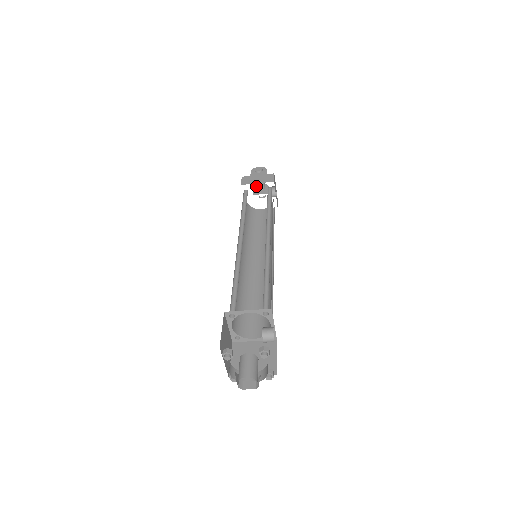
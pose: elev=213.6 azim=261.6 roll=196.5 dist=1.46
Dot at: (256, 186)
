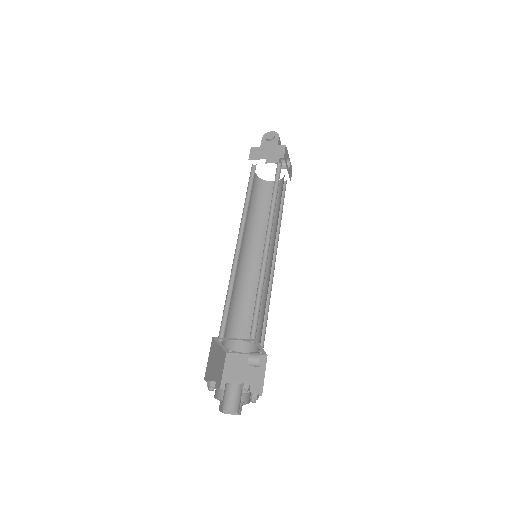
Dot at: occluded
